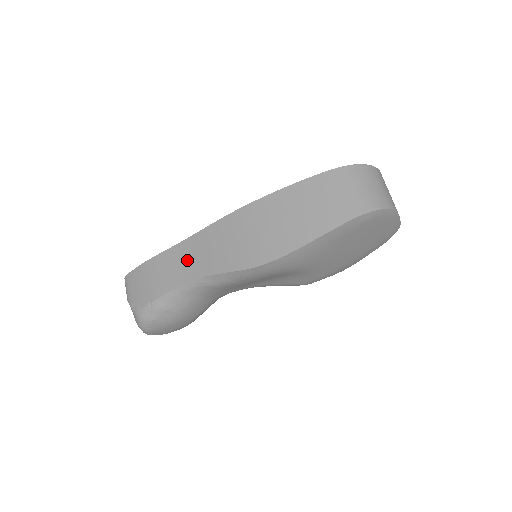
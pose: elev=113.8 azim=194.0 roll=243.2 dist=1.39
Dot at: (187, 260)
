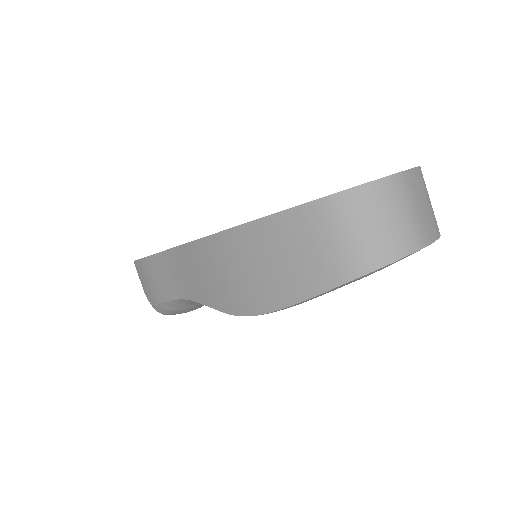
Dot at: (175, 275)
